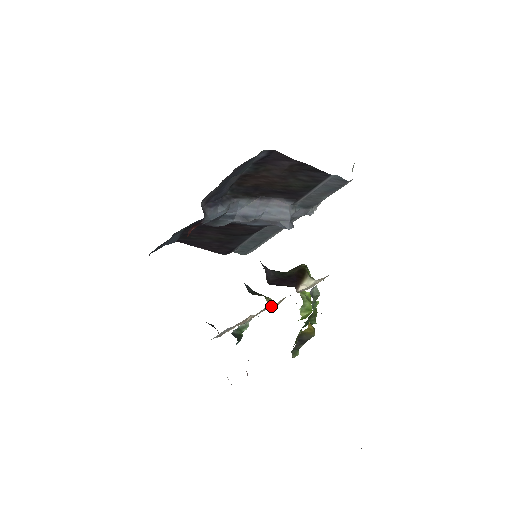
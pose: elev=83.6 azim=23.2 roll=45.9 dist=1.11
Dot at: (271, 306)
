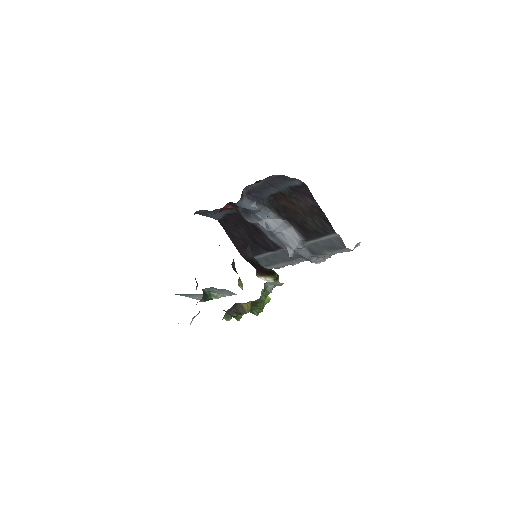
Dot at: (239, 286)
